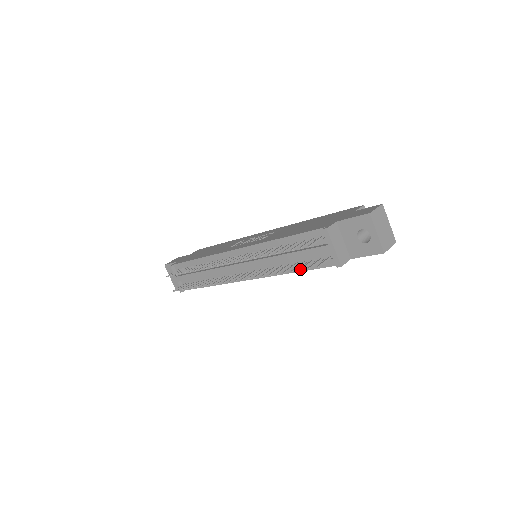
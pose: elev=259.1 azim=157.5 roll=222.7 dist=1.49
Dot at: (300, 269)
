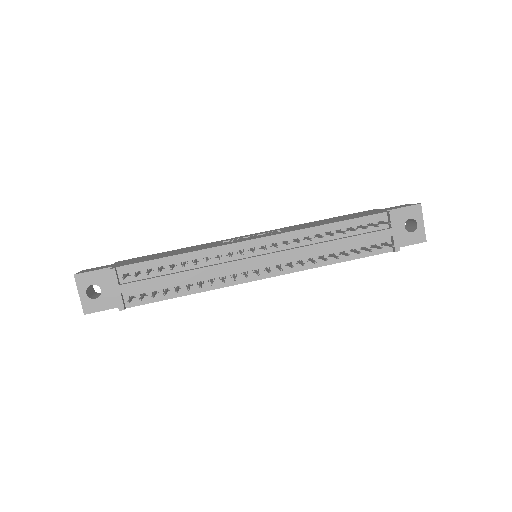
Dot at: occluded
